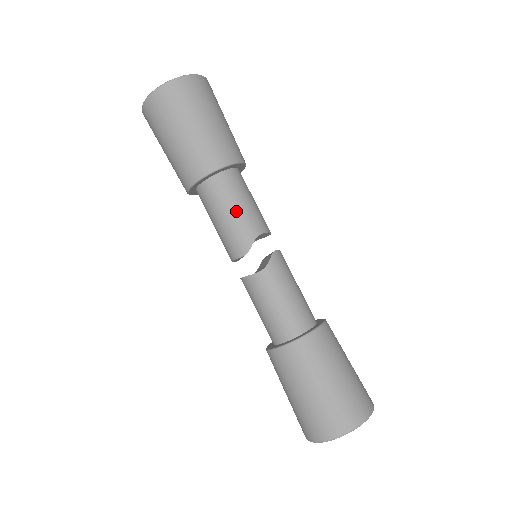
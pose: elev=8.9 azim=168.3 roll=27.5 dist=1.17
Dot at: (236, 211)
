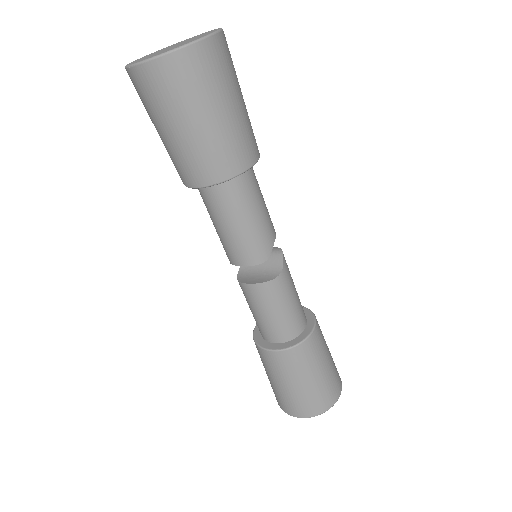
Dot at: (260, 214)
